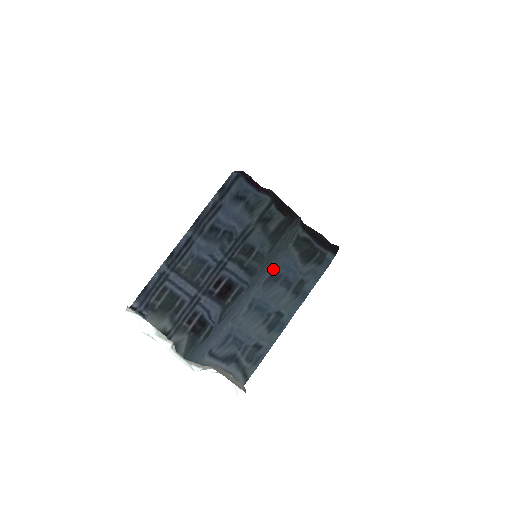
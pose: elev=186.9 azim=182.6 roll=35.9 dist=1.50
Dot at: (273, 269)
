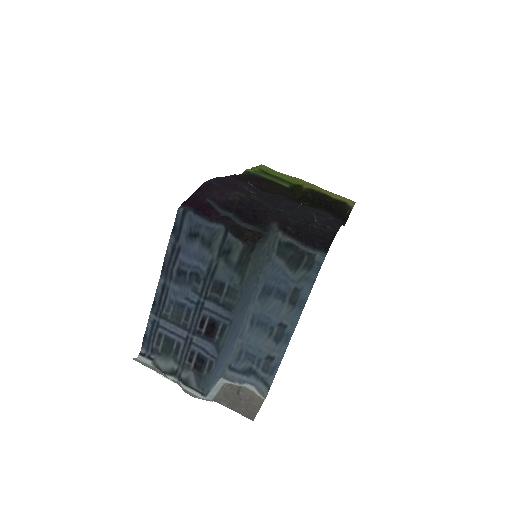
Dot at: (263, 282)
